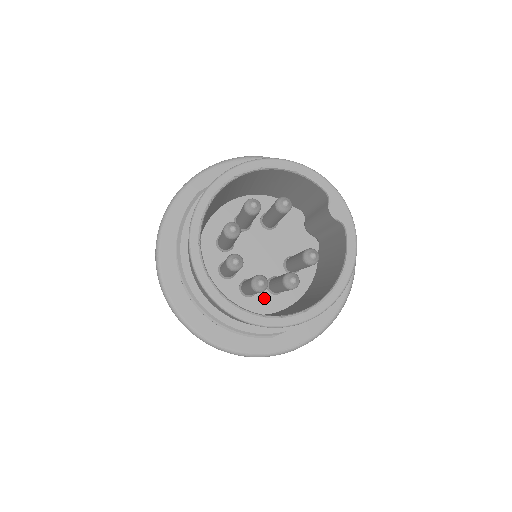
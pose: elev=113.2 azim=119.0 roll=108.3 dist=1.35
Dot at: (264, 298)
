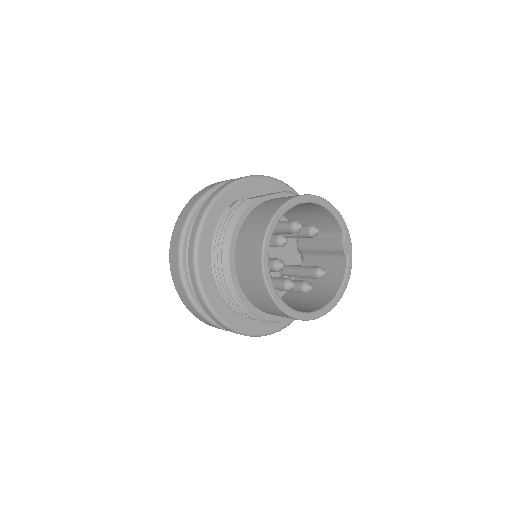
Dot at: occluded
